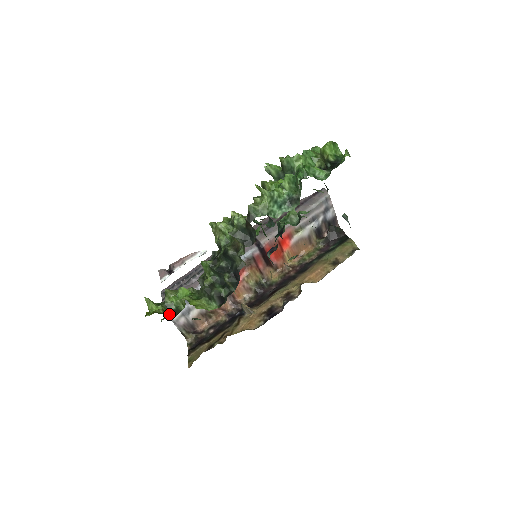
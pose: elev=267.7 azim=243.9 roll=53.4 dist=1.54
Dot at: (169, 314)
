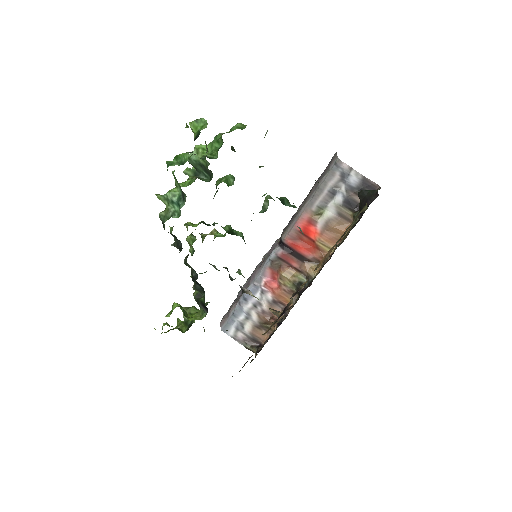
Dot at: (186, 329)
